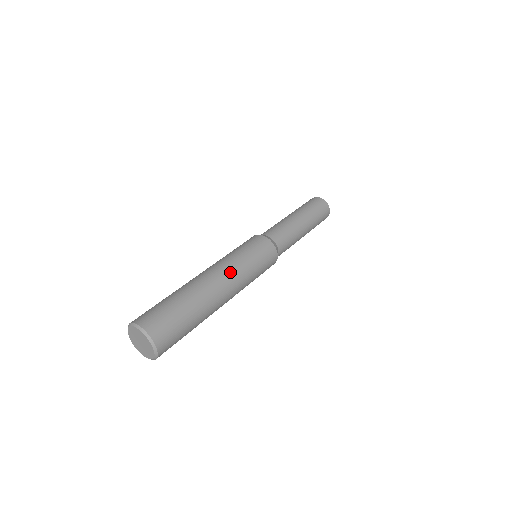
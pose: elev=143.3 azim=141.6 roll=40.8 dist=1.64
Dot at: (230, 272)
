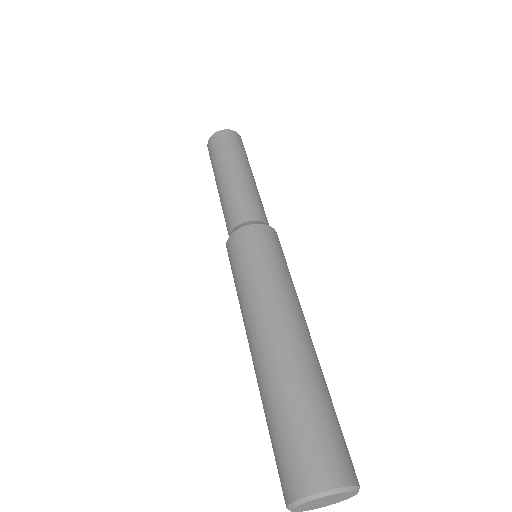
Dot at: (289, 304)
